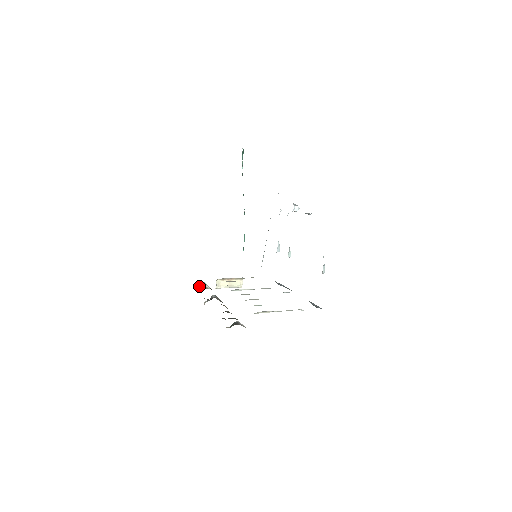
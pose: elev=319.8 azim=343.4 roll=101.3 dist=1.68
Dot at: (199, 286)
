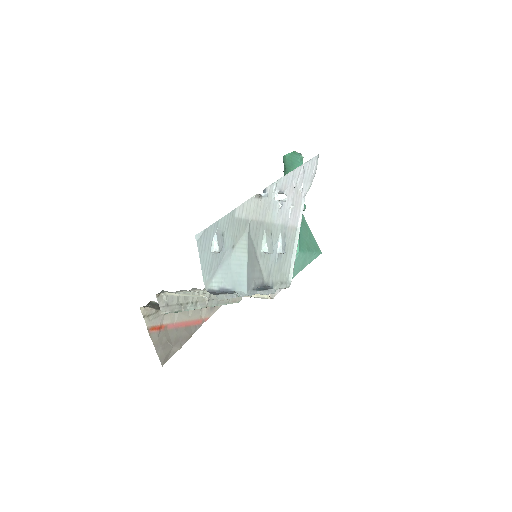
Dot at: occluded
